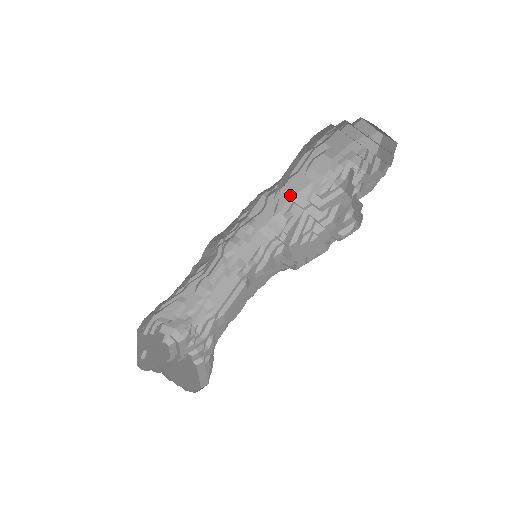
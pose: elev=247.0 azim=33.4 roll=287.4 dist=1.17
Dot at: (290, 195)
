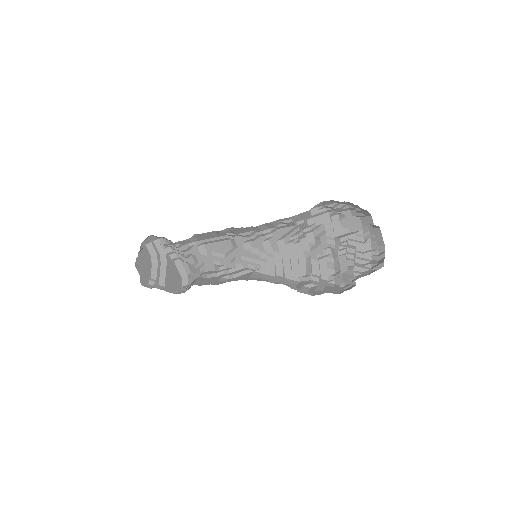
Dot at: (292, 217)
